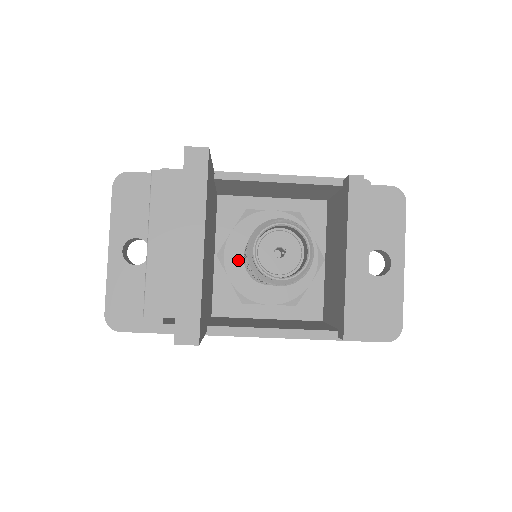
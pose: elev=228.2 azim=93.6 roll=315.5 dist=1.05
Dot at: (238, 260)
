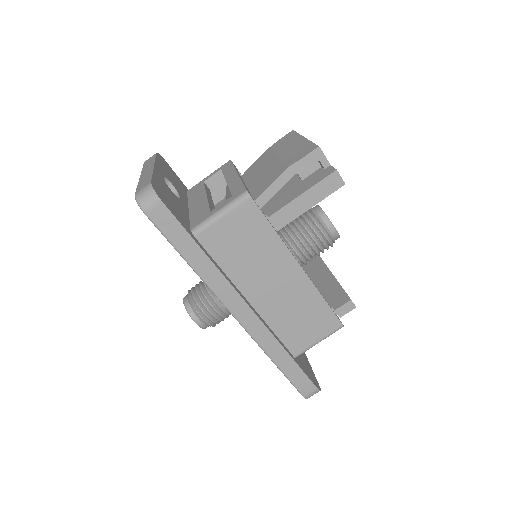
Dot at: occluded
